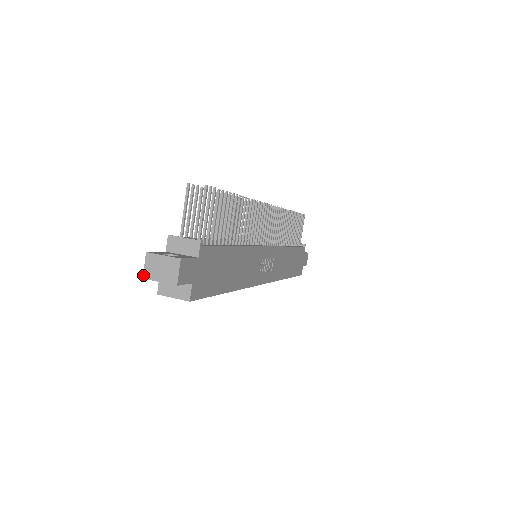
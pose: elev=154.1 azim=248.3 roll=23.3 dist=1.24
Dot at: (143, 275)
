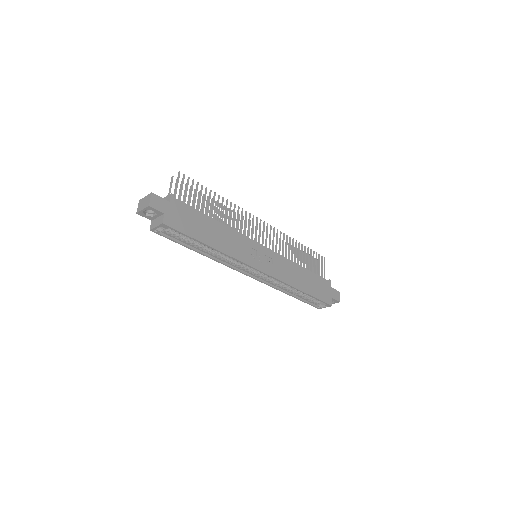
Dot at: (137, 212)
